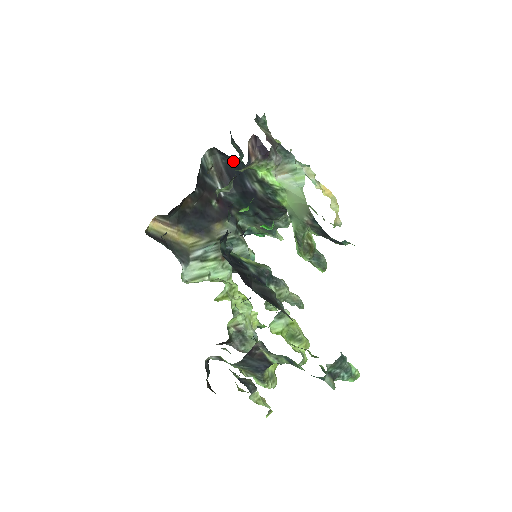
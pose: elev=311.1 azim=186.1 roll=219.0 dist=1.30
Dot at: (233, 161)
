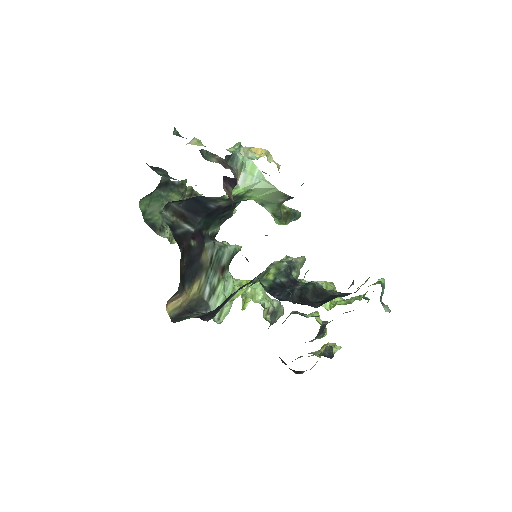
Dot at: (191, 200)
